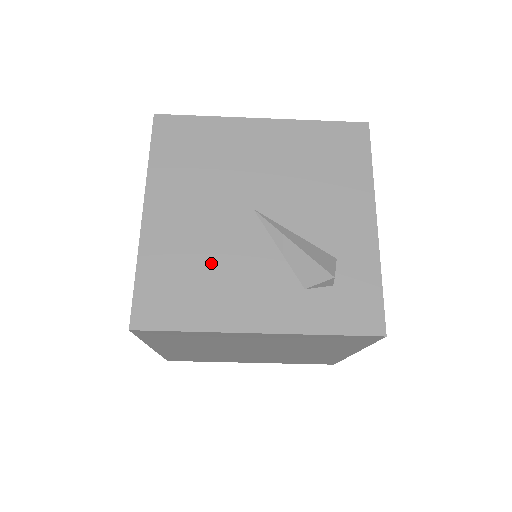
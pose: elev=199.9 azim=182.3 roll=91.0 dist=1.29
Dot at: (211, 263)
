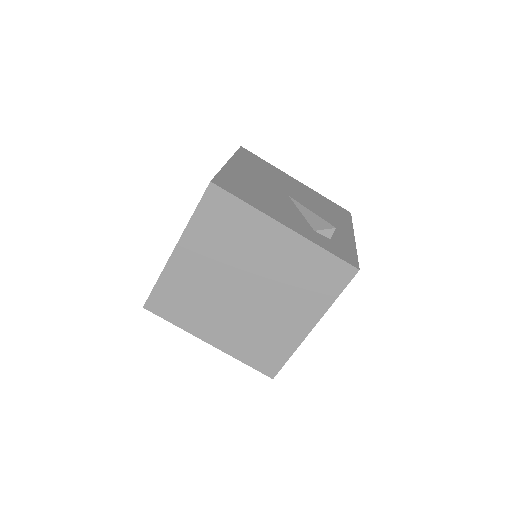
Dot at: (263, 194)
